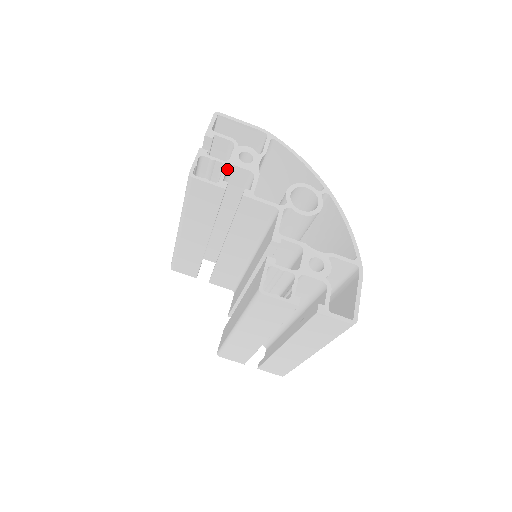
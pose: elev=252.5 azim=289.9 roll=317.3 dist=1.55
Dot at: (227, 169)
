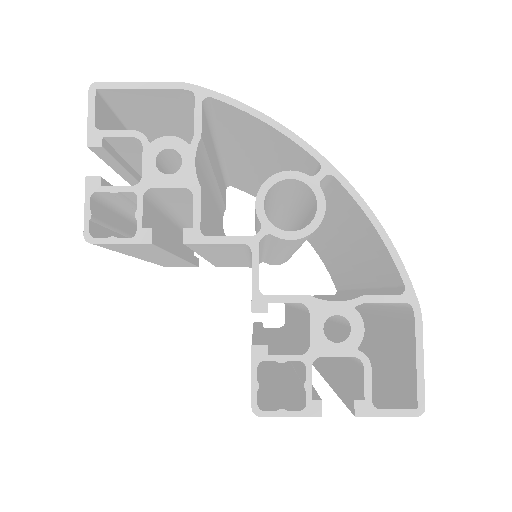
Dot at: (145, 196)
